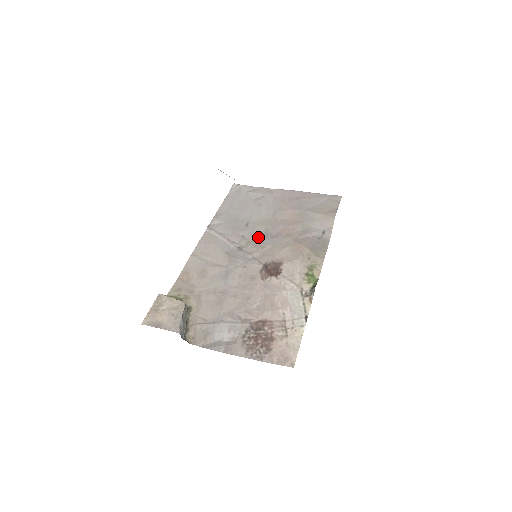
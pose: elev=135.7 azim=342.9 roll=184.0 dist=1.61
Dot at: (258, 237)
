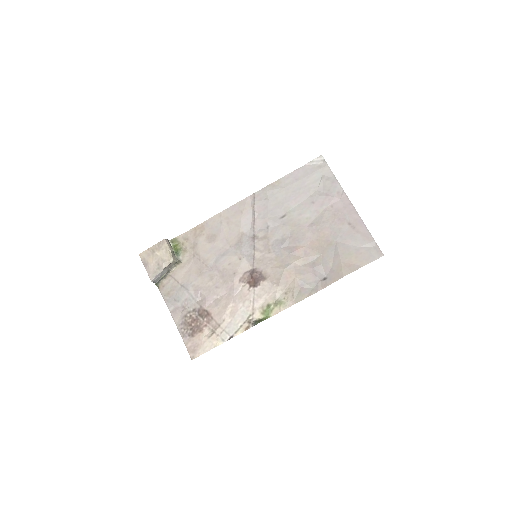
Dot at: (276, 238)
